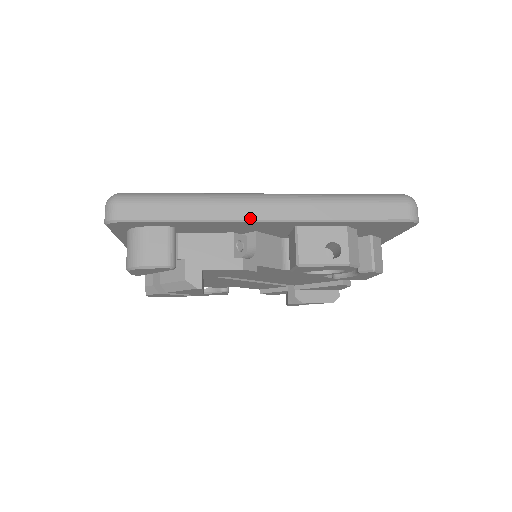
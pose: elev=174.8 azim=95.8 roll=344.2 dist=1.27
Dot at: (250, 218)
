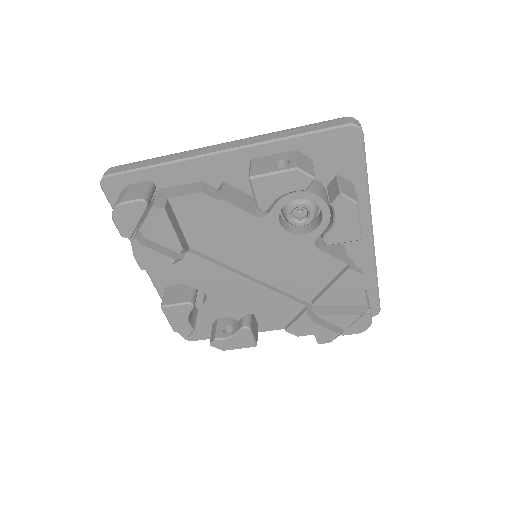
Dot at: (206, 153)
